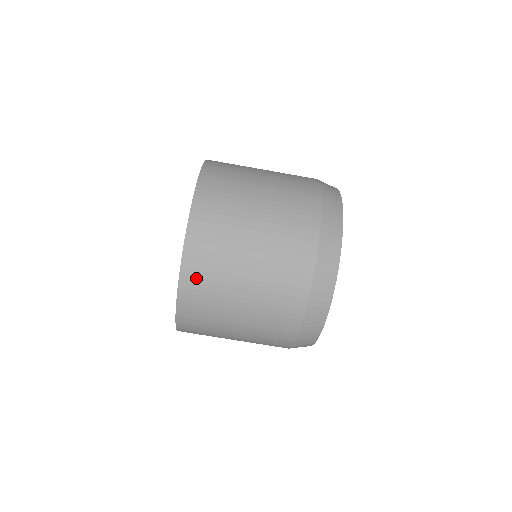
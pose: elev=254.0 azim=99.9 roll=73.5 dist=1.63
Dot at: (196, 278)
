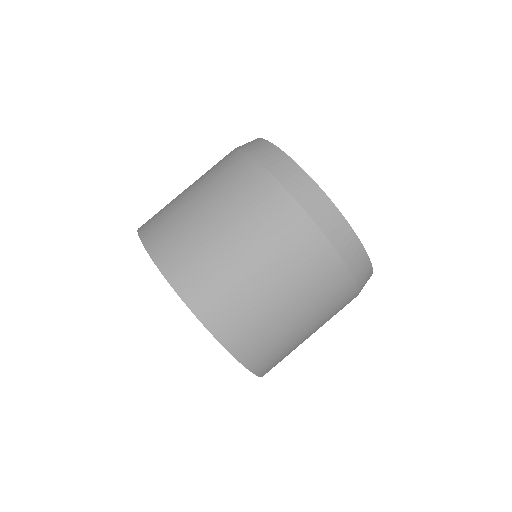
Dot at: (267, 362)
